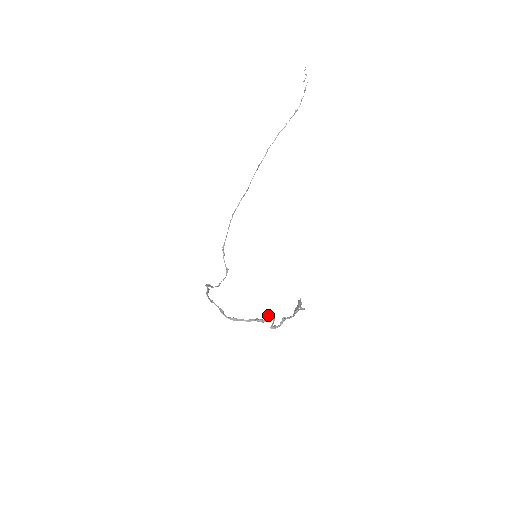
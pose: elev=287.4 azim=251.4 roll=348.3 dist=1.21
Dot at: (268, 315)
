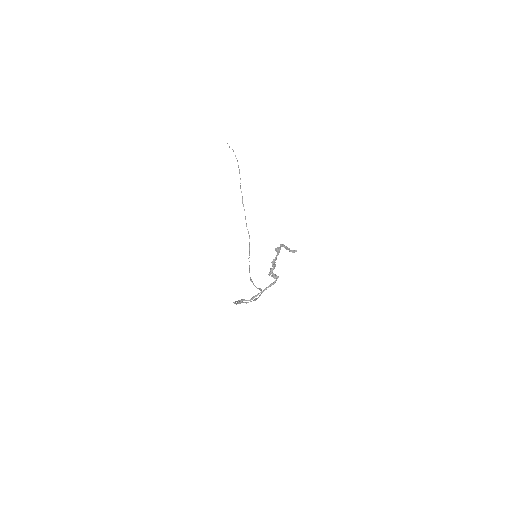
Dot at: (272, 274)
